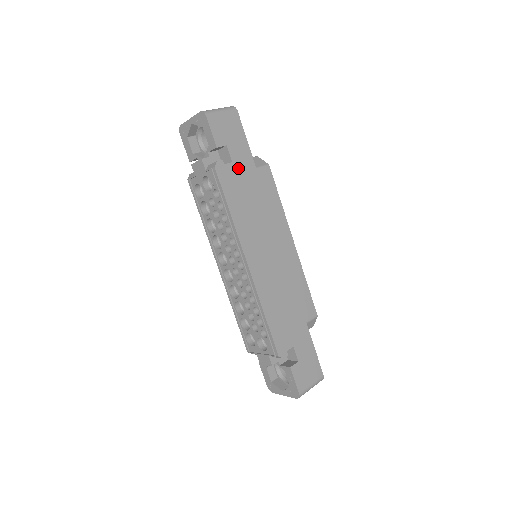
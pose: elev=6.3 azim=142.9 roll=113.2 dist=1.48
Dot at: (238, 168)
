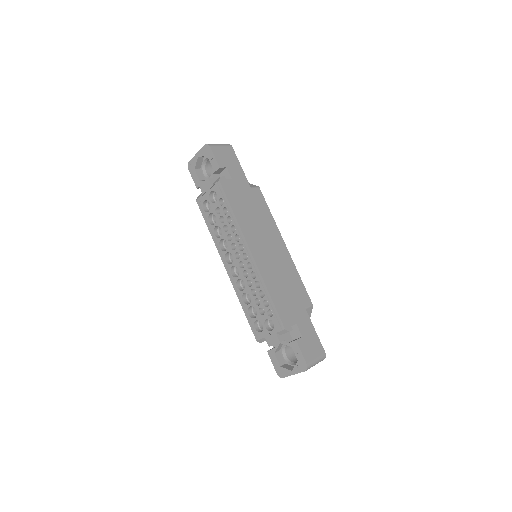
Dot at: (236, 184)
